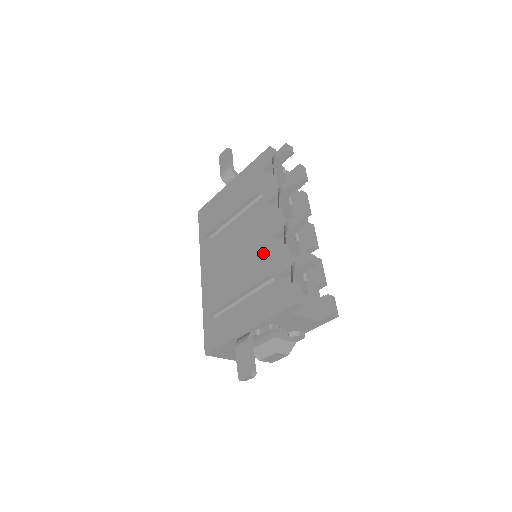
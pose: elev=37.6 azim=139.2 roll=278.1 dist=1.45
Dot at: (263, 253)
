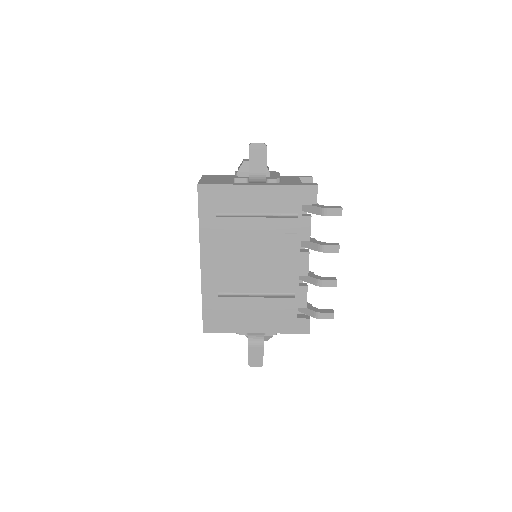
Dot at: (287, 284)
